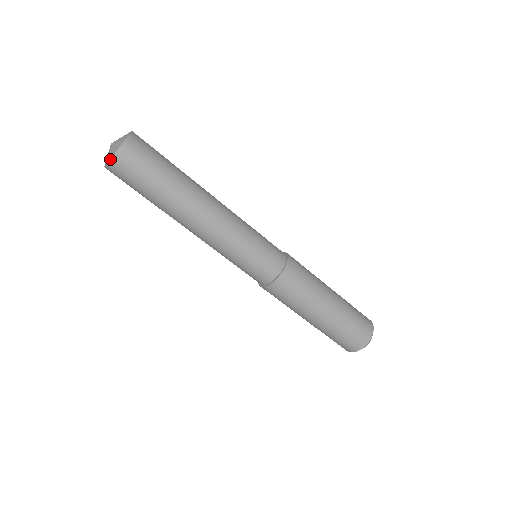
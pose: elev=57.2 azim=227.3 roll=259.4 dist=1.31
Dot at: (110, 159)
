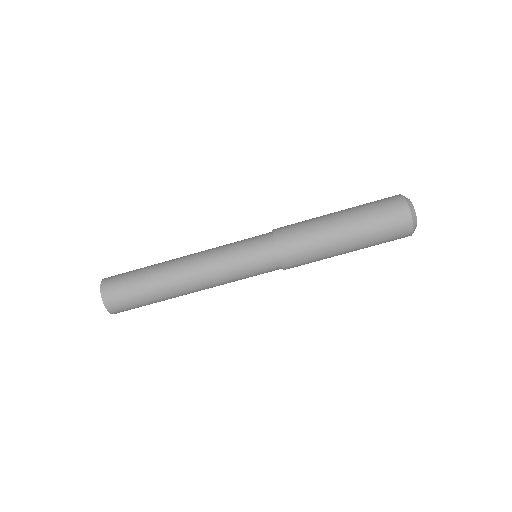
Dot at: (100, 291)
